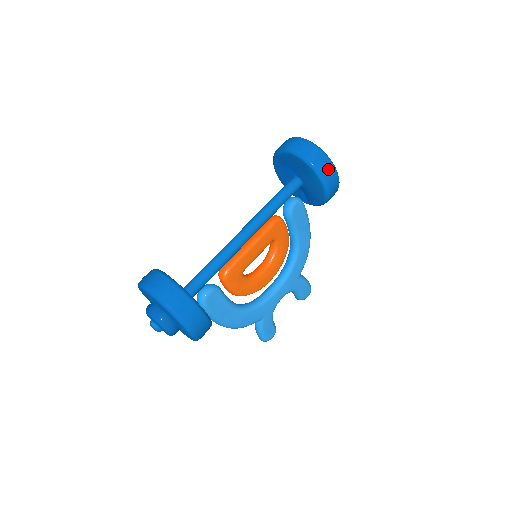
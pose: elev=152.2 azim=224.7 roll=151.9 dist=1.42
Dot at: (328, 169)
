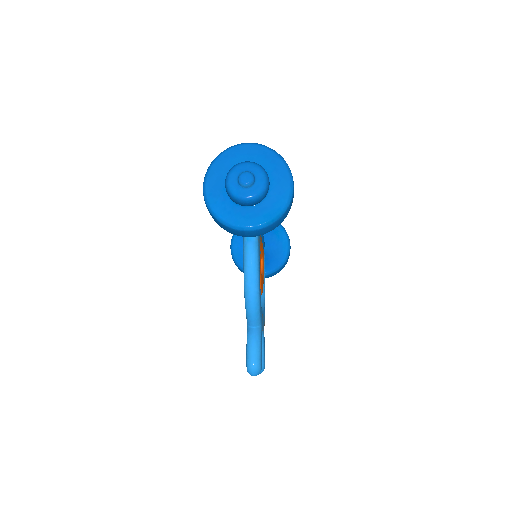
Dot at: occluded
